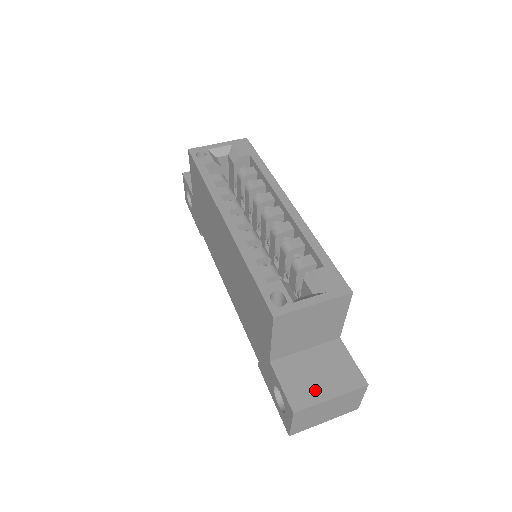
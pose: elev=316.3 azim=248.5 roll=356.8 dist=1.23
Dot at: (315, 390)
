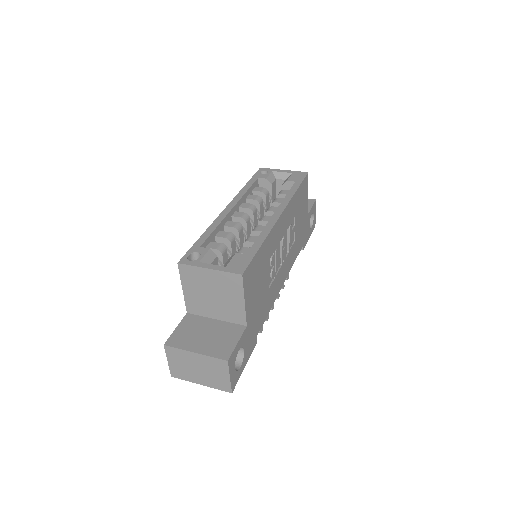
Dot at: (191, 342)
